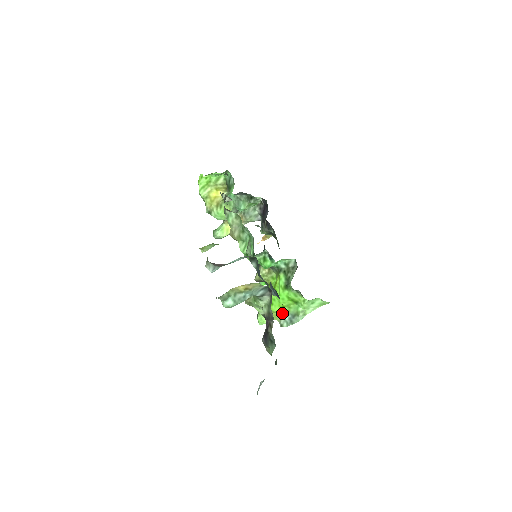
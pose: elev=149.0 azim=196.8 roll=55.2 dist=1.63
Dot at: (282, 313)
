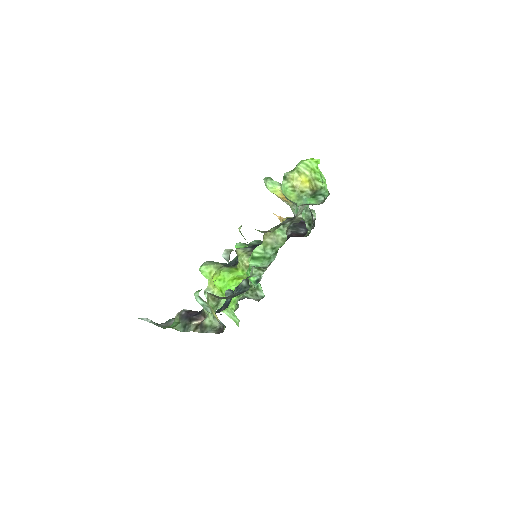
Dot at: (216, 290)
